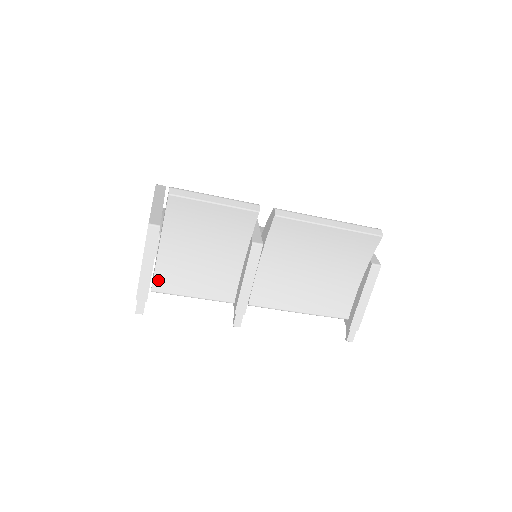
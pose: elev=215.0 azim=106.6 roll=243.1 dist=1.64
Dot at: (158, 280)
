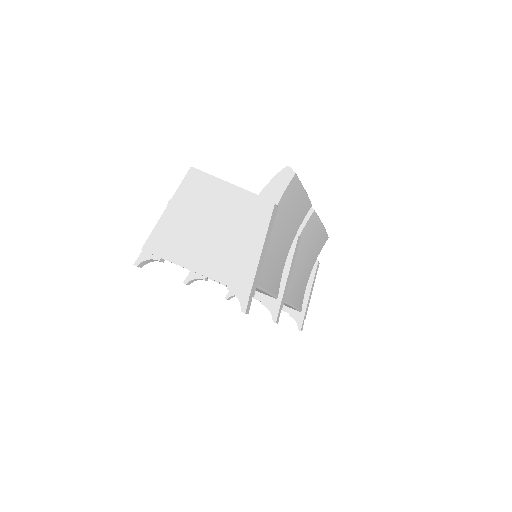
Dot at: occluded
